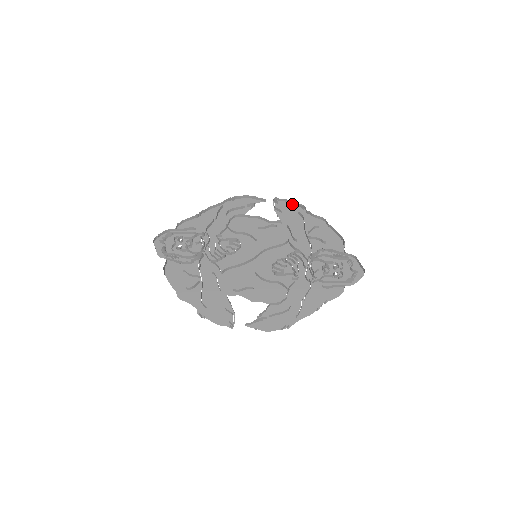
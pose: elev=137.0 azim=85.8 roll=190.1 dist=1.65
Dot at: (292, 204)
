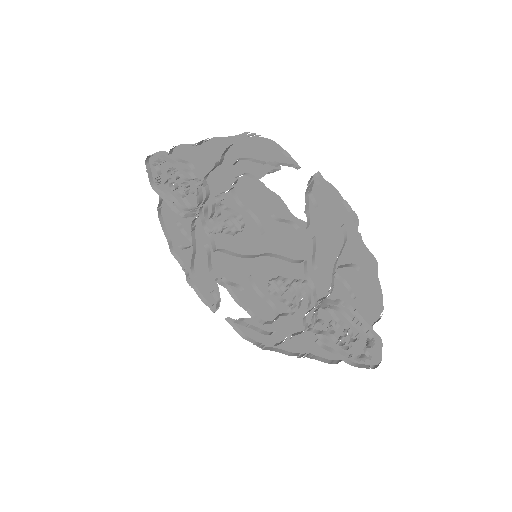
Dot at: (342, 199)
